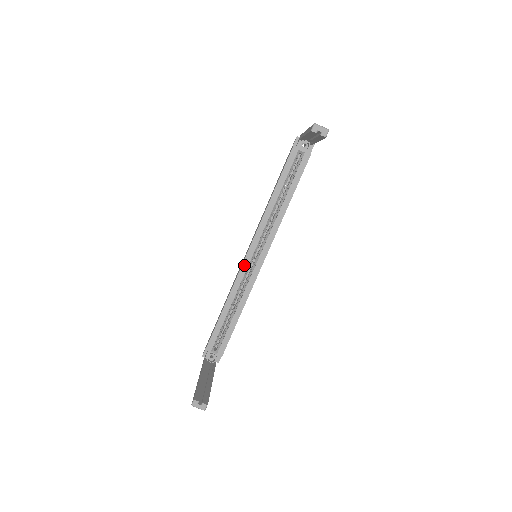
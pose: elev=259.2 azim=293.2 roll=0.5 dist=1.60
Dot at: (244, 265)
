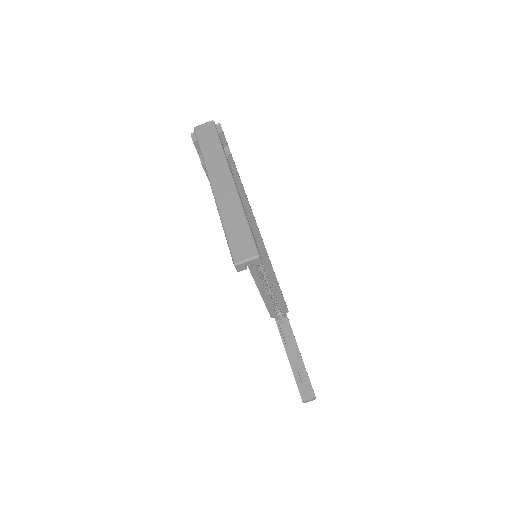
Dot at: (251, 268)
